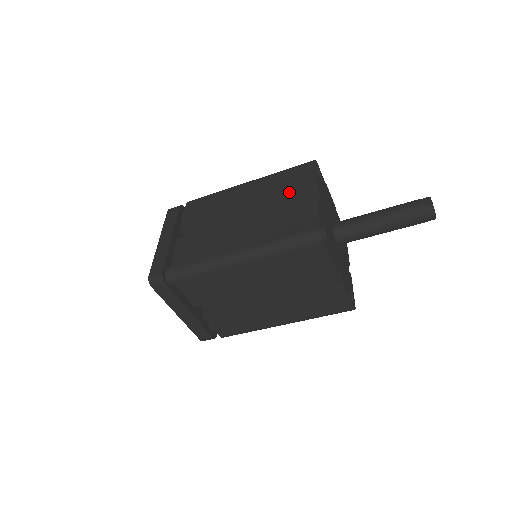
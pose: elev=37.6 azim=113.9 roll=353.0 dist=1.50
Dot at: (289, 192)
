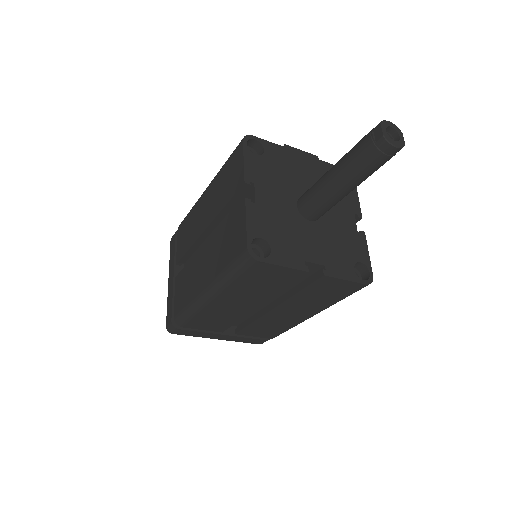
Dot at: (228, 197)
